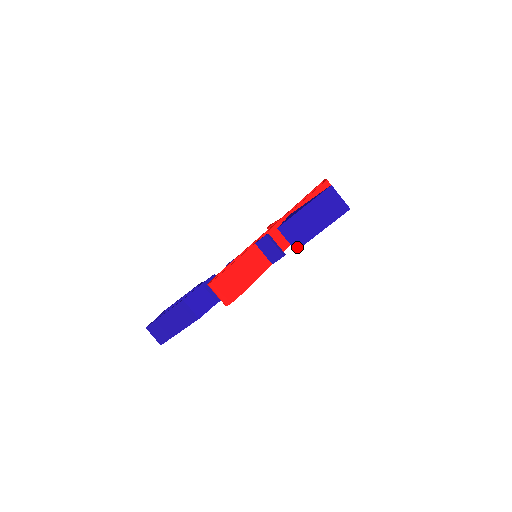
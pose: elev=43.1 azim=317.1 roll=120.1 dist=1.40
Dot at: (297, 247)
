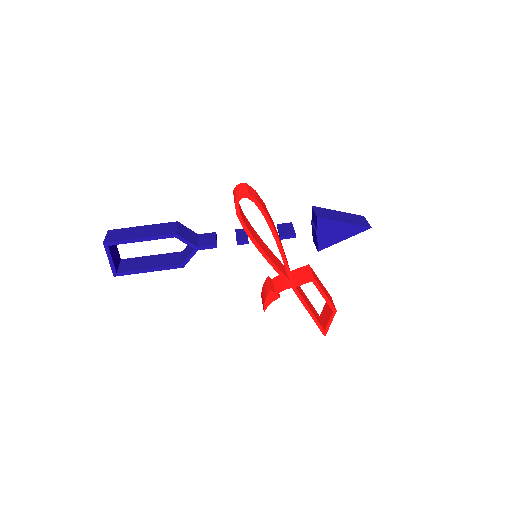
Dot at: (319, 216)
